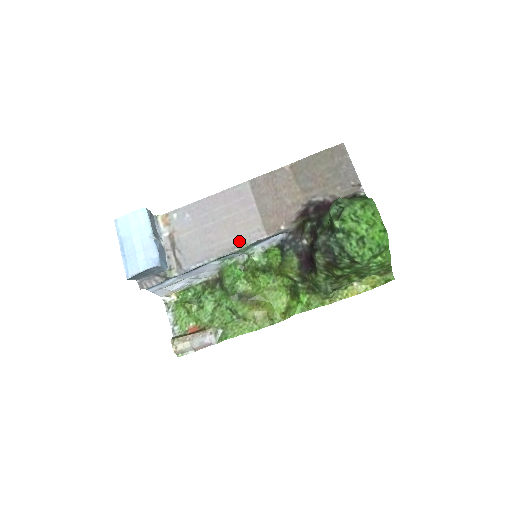
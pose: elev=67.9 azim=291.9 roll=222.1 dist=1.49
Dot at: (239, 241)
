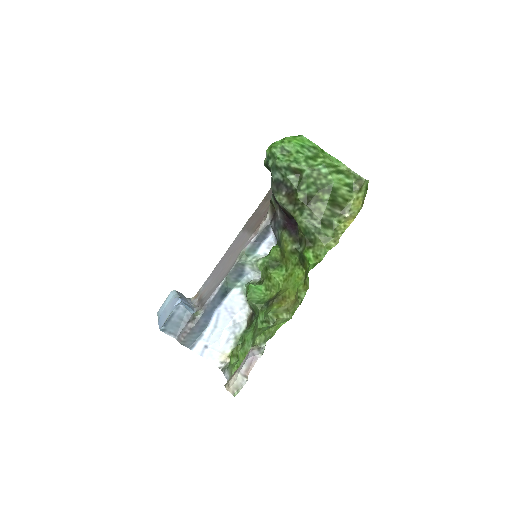
Dot at: (238, 255)
